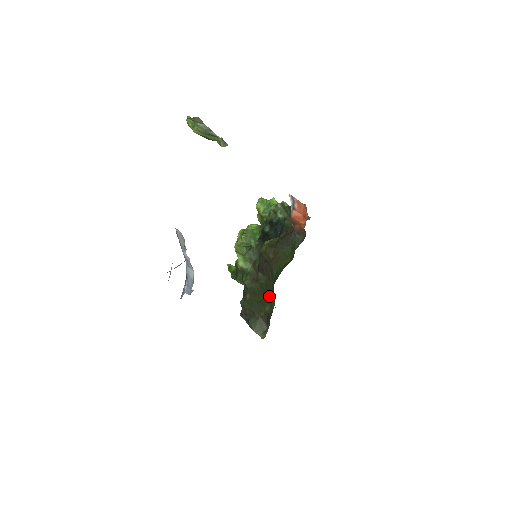
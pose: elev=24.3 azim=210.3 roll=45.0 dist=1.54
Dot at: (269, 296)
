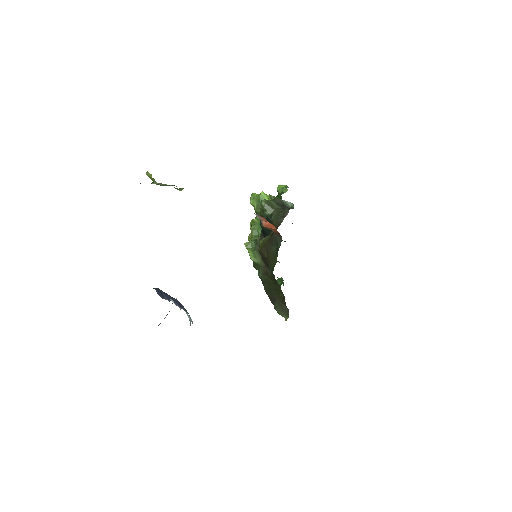
Dot at: (278, 286)
